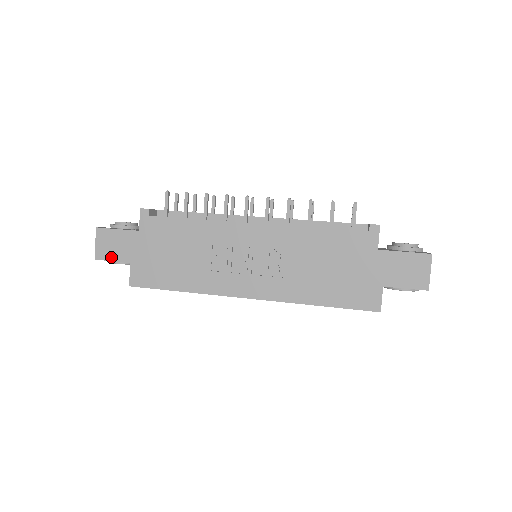
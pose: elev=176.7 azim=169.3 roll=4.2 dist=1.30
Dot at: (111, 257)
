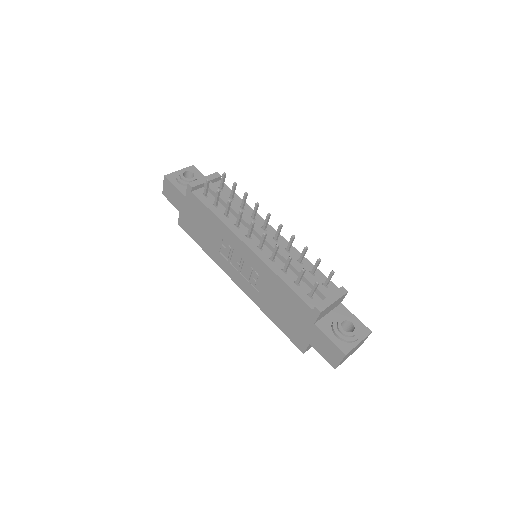
Dot at: (170, 200)
